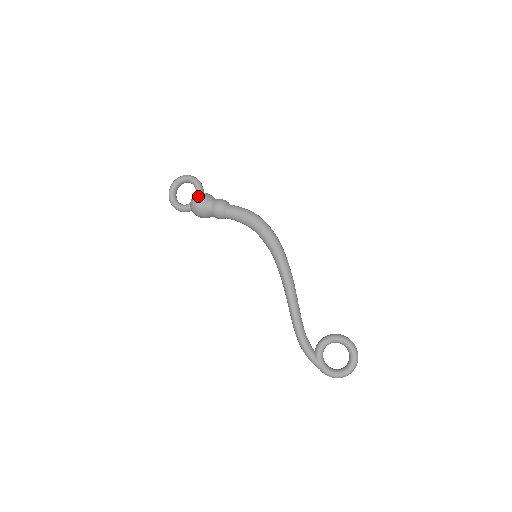
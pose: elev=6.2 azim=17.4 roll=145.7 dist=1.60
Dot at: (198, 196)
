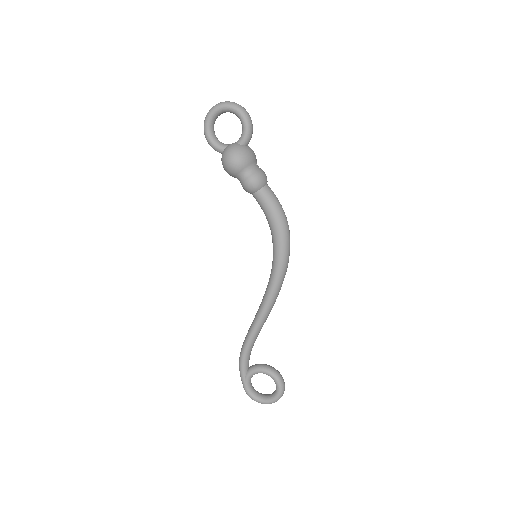
Dot at: (237, 154)
